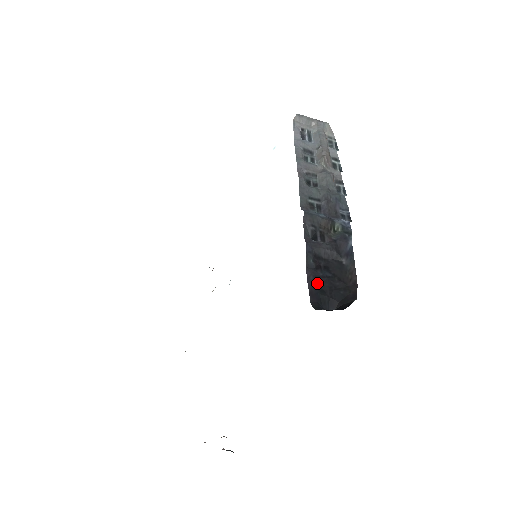
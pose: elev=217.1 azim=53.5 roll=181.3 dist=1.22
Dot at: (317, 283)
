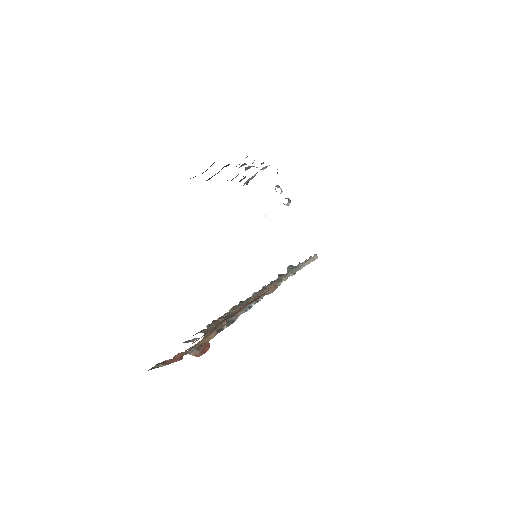
Dot at: occluded
